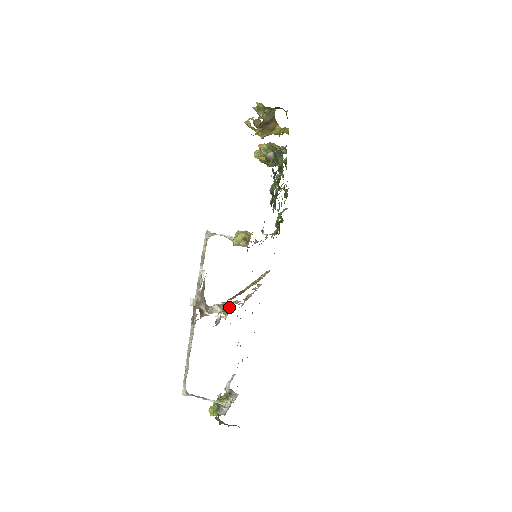
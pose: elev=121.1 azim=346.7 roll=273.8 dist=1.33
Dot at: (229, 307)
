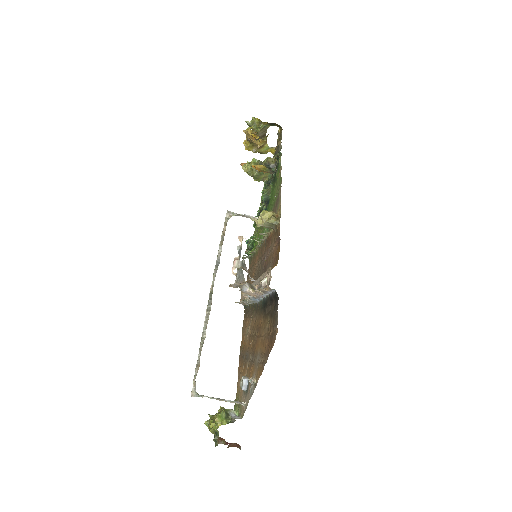
Dot at: (257, 286)
